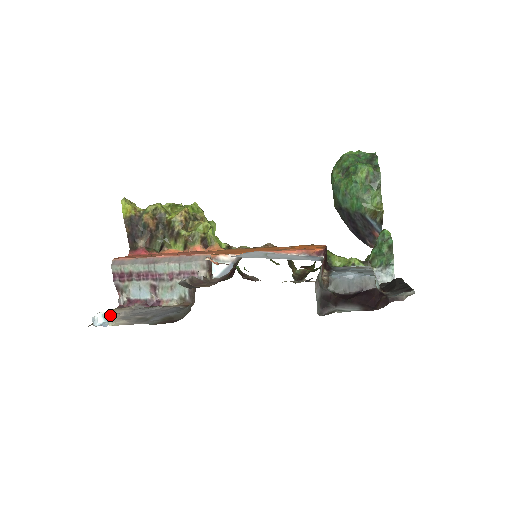
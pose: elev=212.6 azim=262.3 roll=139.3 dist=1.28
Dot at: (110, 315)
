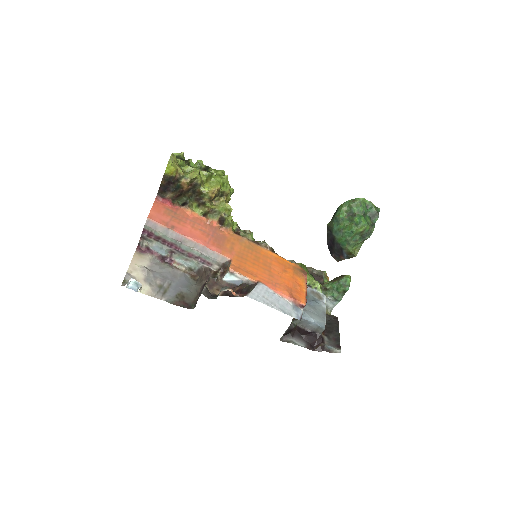
Dot at: (141, 285)
